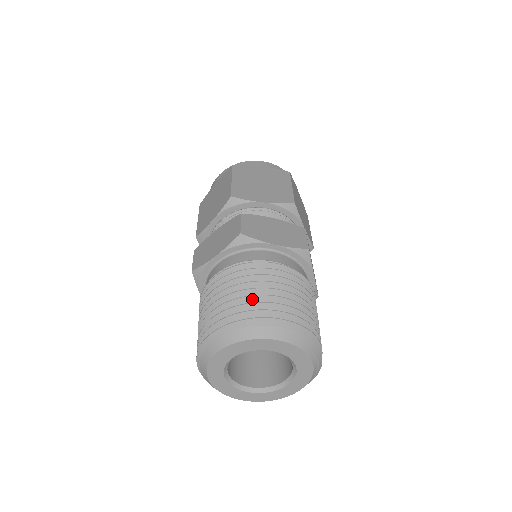
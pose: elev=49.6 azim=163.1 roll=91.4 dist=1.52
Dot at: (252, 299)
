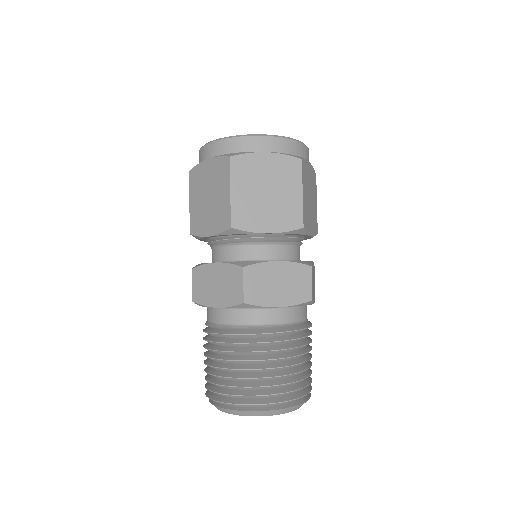
Dot at: (255, 379)
